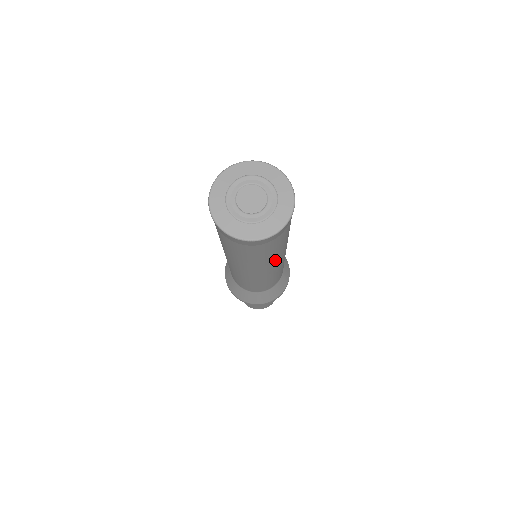
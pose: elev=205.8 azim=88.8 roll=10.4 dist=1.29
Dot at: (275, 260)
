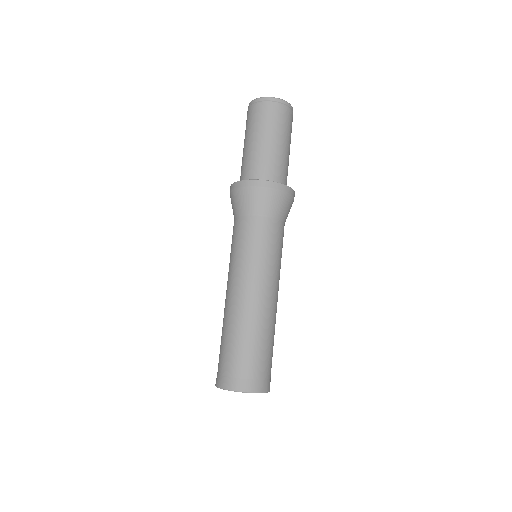
Dot at: occluded
